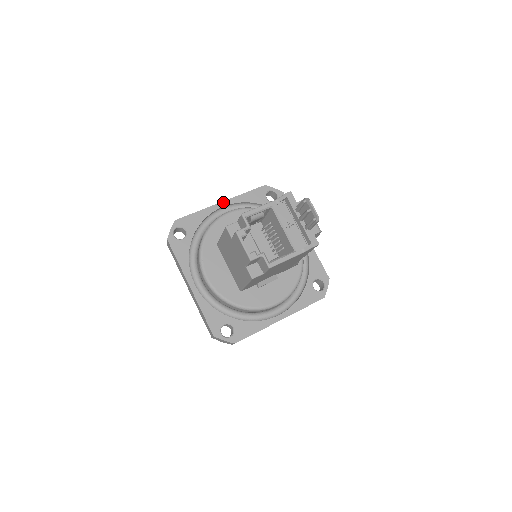
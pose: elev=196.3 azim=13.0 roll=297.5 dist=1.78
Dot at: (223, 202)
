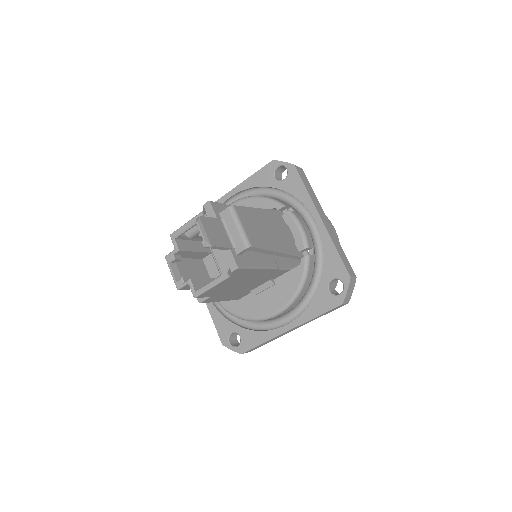
Dot at: (229, 192)
